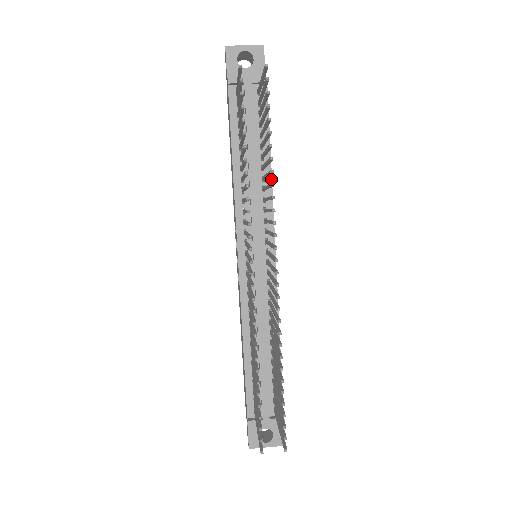
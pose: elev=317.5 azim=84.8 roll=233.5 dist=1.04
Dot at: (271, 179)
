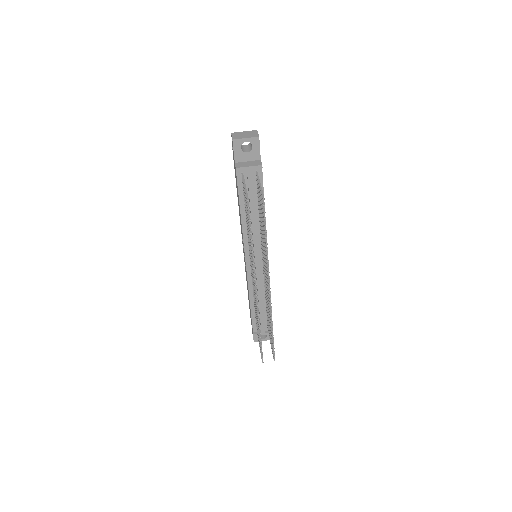
Dot at: (265, 220)
